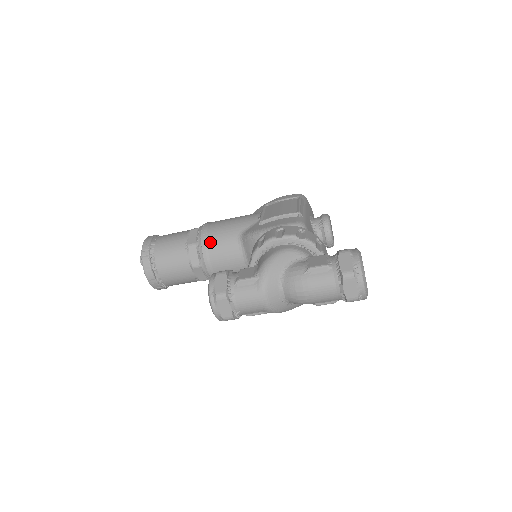
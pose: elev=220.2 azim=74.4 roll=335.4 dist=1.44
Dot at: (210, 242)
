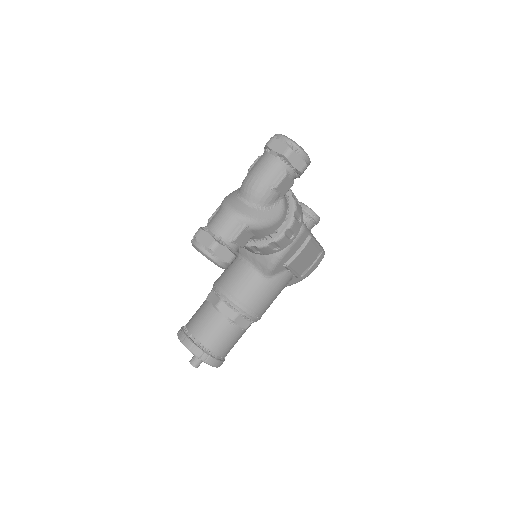
Dot at: (220, 278)
